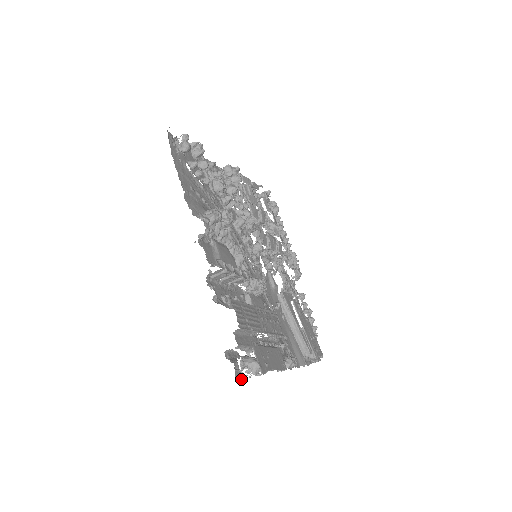
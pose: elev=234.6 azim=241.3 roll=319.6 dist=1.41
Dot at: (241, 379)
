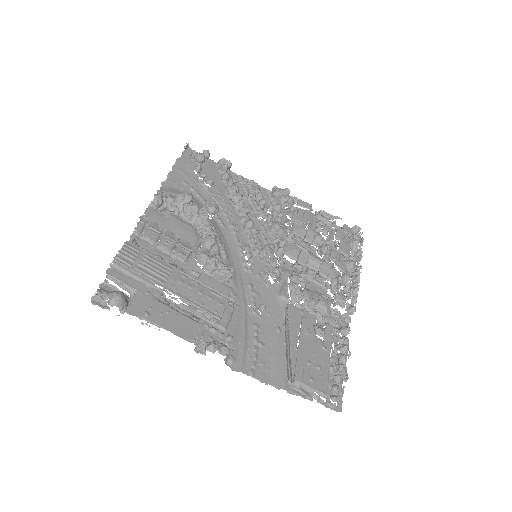
Dot at: (99, 306)
